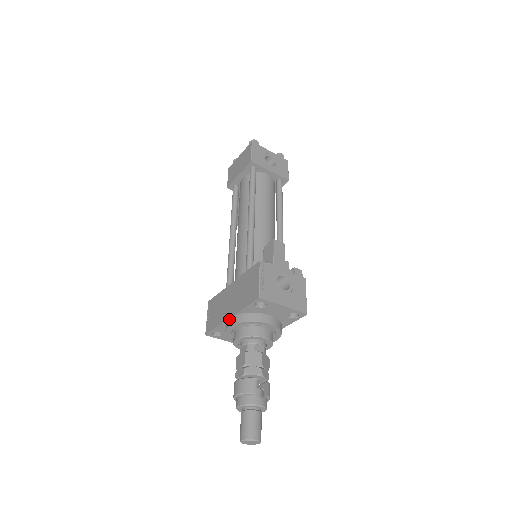
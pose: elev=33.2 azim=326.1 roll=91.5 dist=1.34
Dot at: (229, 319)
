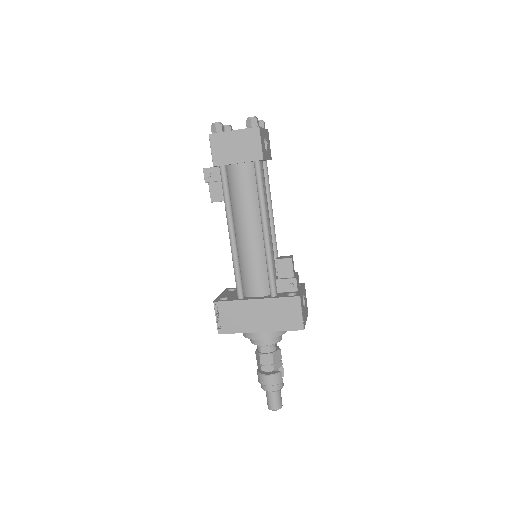
Dot at: (260, 333)
